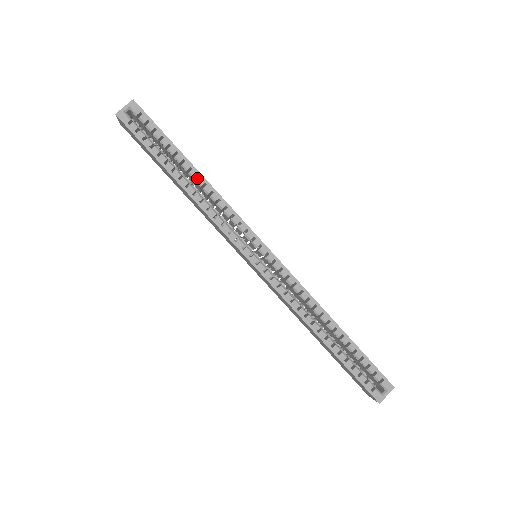
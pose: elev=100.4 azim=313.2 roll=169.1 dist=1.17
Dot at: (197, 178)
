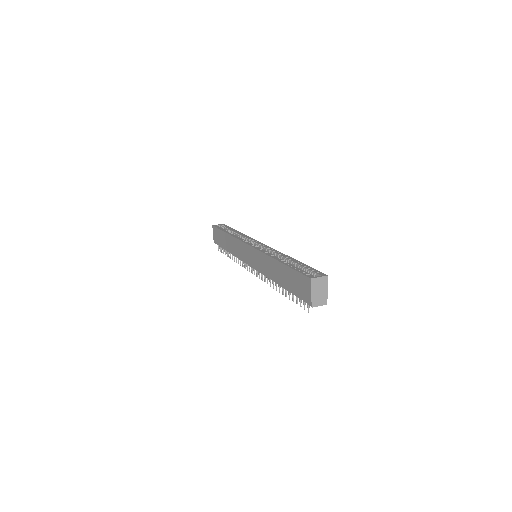
Dot at: occluded
